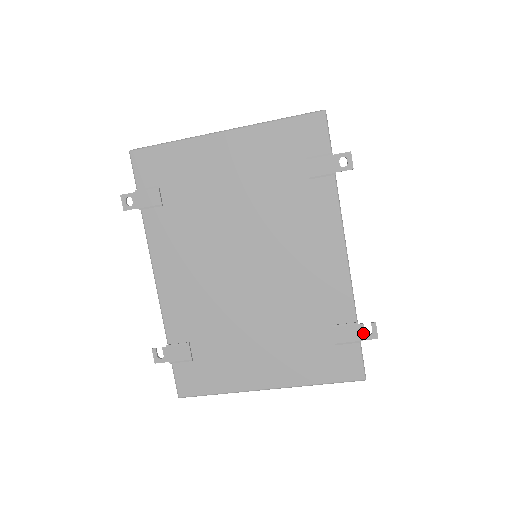
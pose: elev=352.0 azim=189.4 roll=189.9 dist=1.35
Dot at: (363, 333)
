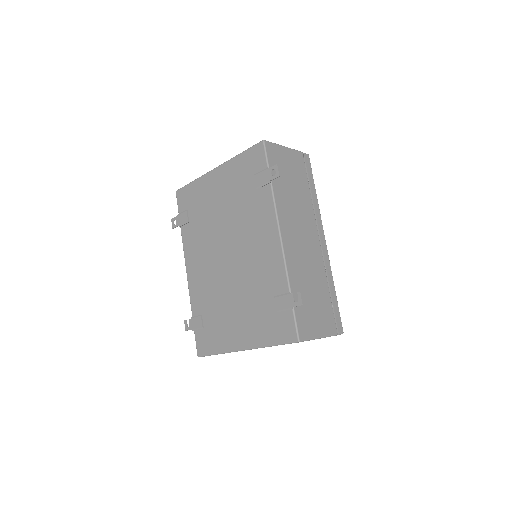
Dot at: (293, 301)
